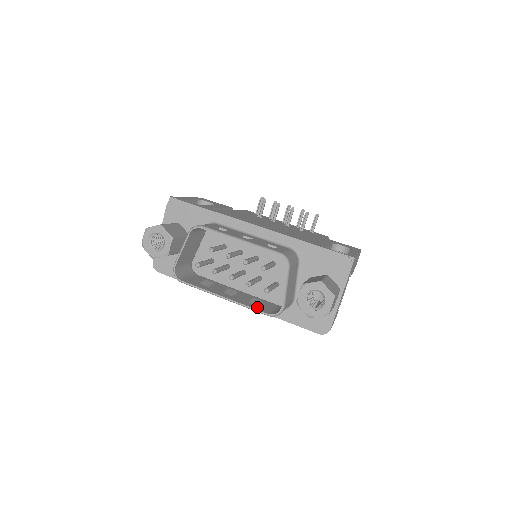
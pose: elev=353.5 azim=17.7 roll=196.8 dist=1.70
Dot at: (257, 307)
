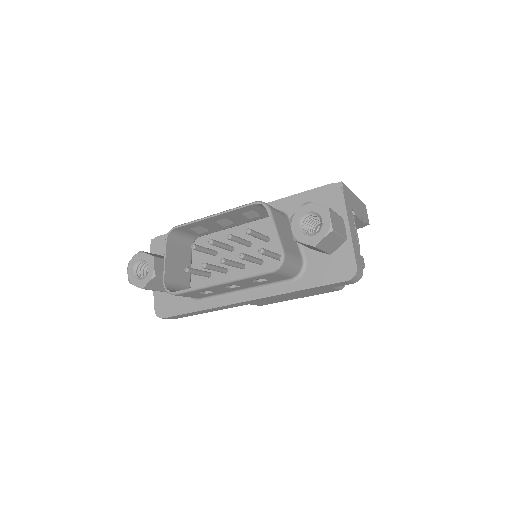
Dot at: occluded
